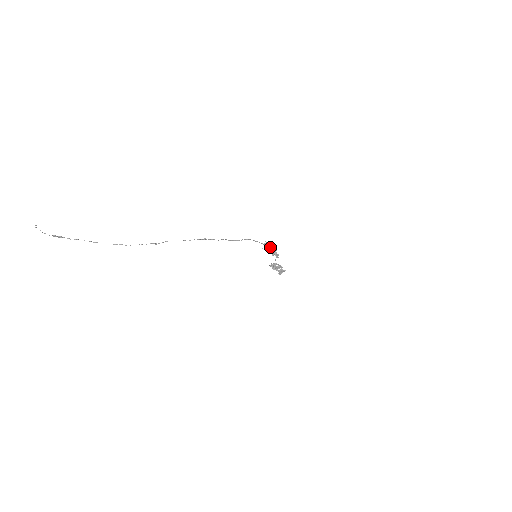
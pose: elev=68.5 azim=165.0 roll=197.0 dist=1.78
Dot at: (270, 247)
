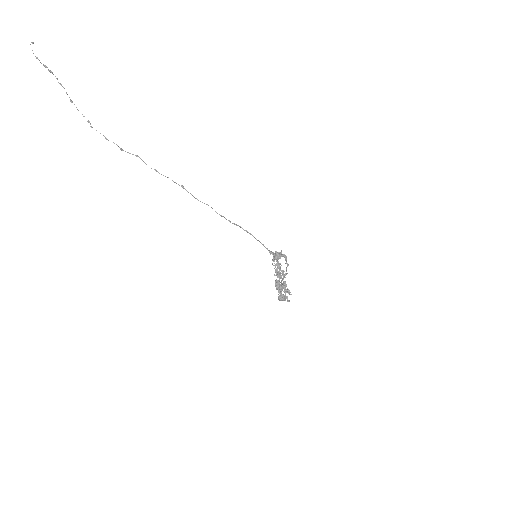
Dot at: occluded
